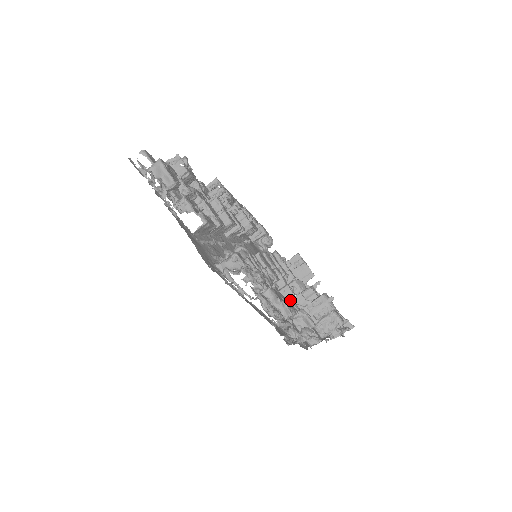
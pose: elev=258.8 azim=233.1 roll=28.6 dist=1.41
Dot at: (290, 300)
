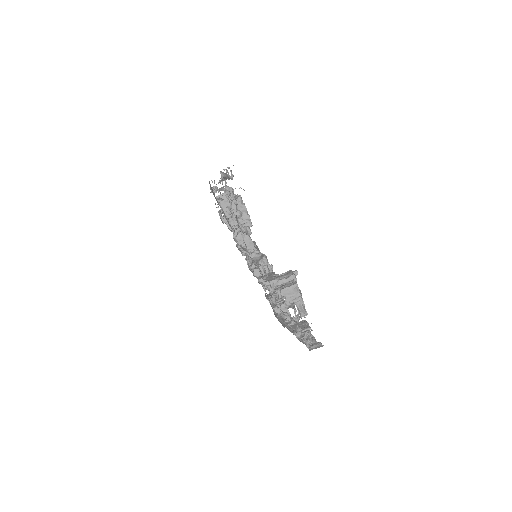
Dot at: occluded
